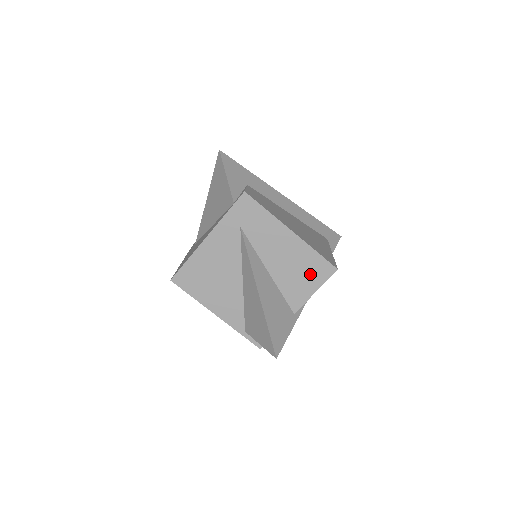
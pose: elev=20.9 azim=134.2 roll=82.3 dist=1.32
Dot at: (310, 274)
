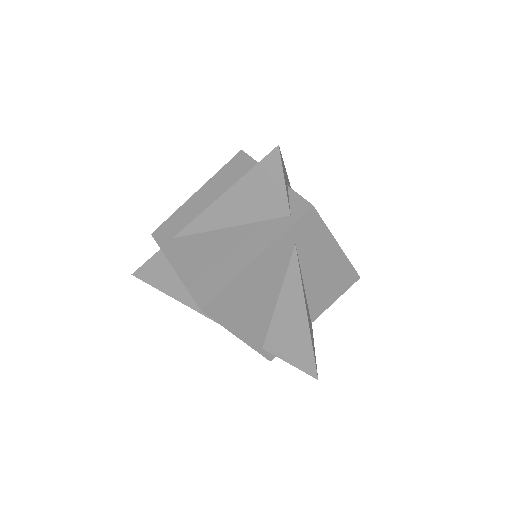
Dot at: (338, 285)
